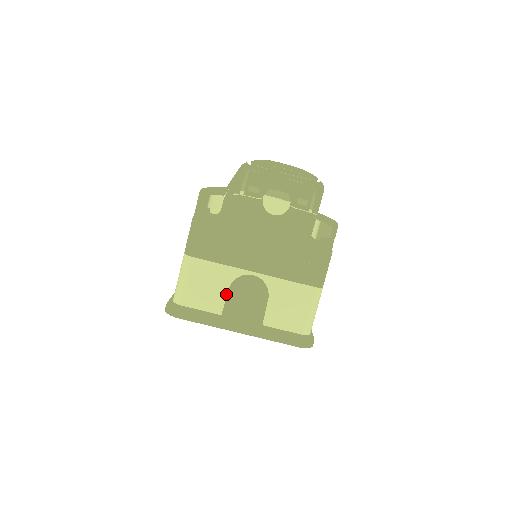
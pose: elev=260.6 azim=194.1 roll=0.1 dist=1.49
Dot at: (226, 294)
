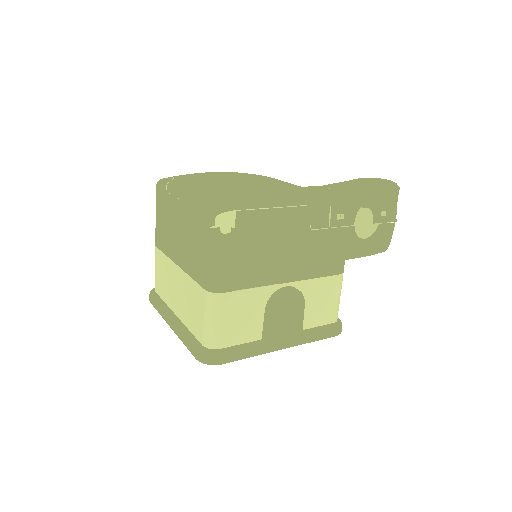
Dot at: (263, 317)
